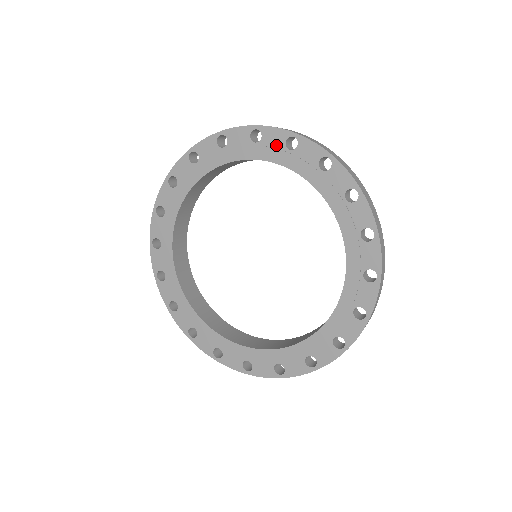
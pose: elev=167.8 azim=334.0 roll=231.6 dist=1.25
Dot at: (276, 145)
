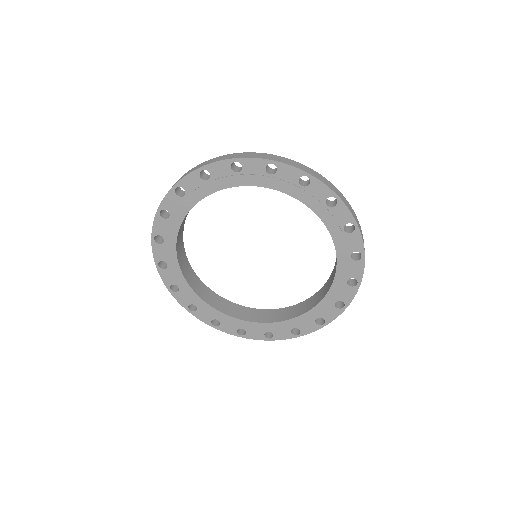
Dot at: (318, 197)
